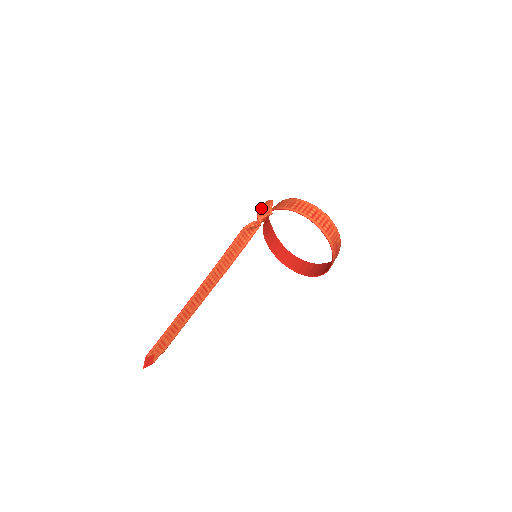
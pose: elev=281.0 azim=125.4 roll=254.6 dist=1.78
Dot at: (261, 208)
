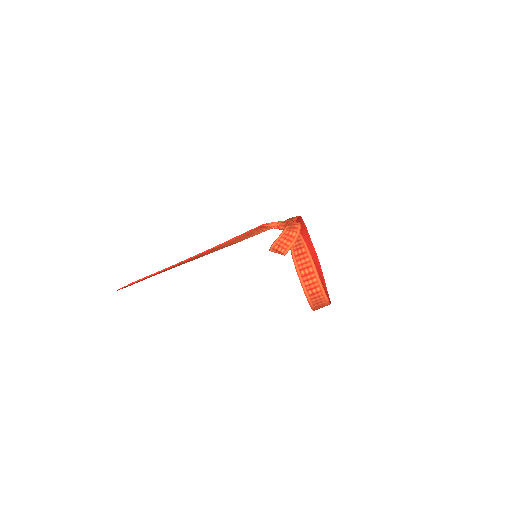
Dot at: (279, 243)
